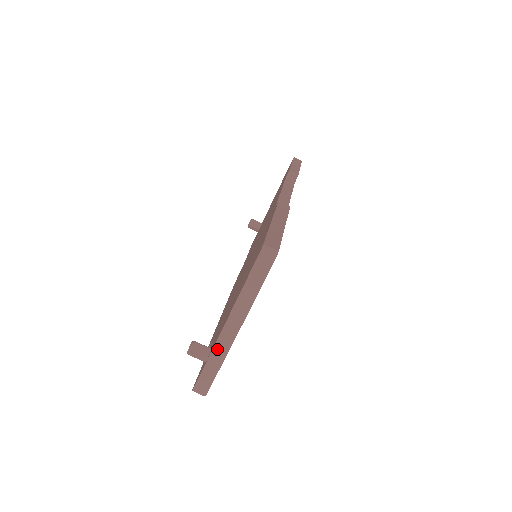
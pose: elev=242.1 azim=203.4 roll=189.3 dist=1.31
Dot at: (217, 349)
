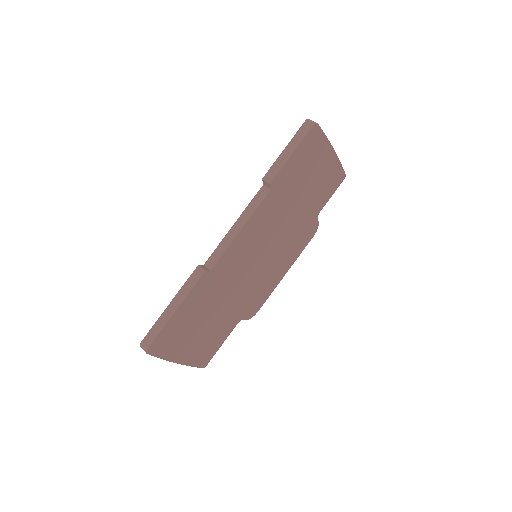
Dot at: occluded
